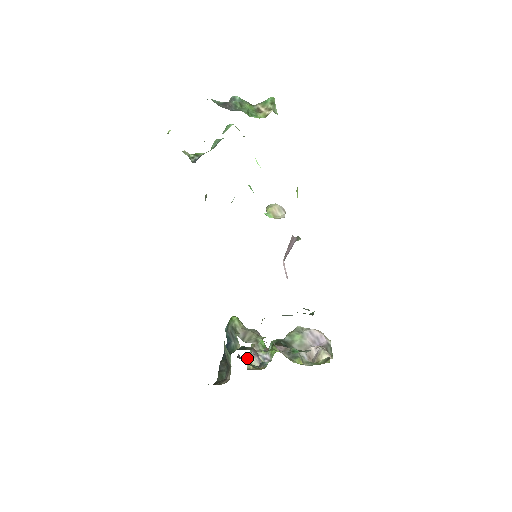
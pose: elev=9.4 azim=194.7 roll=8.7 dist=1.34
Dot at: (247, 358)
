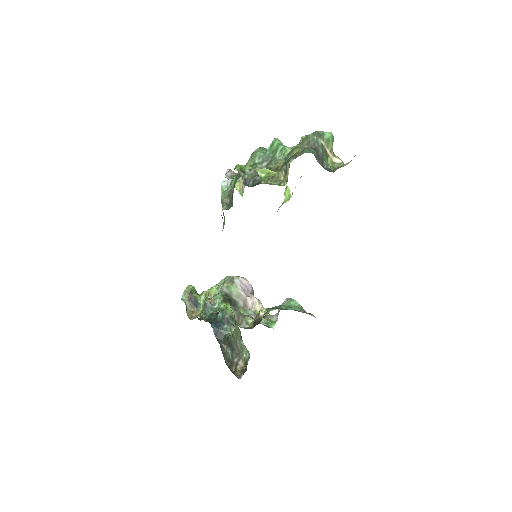
Dot at: (186, 307)
